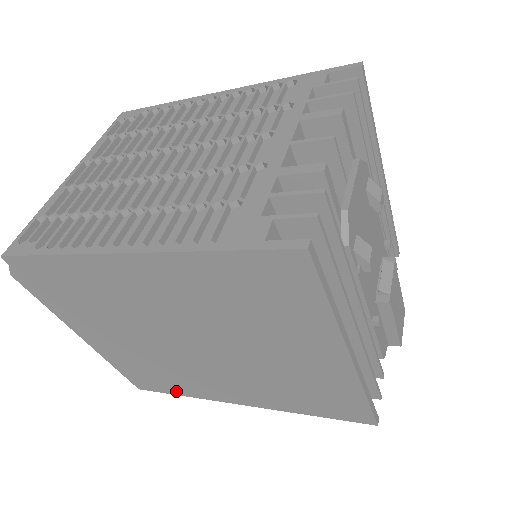
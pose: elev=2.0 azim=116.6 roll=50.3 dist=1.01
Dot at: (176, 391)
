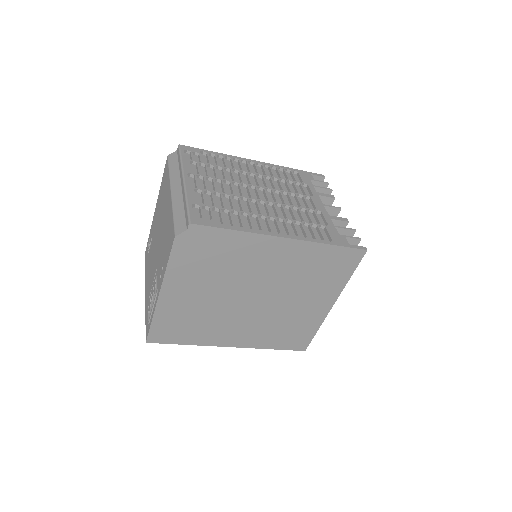
Dot at: (185, 340)
